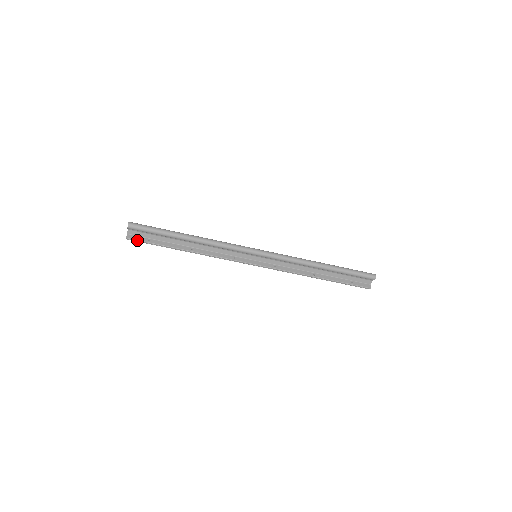
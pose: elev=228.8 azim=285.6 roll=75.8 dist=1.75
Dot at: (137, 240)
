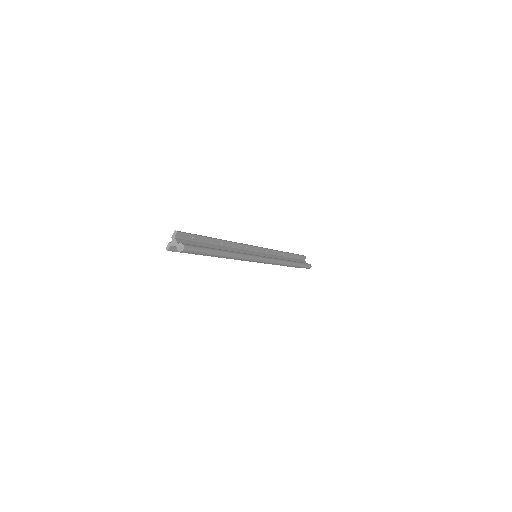
Dot at: occluded
